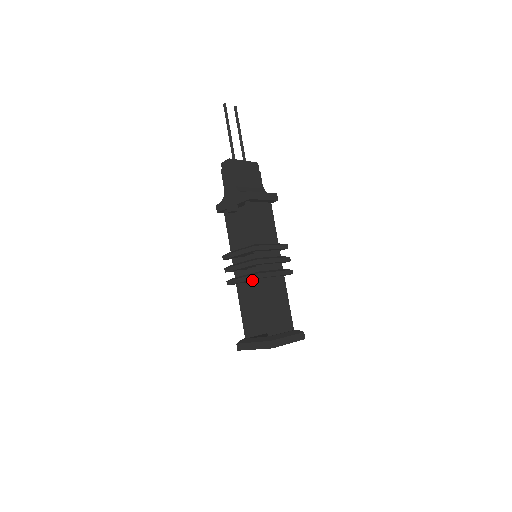
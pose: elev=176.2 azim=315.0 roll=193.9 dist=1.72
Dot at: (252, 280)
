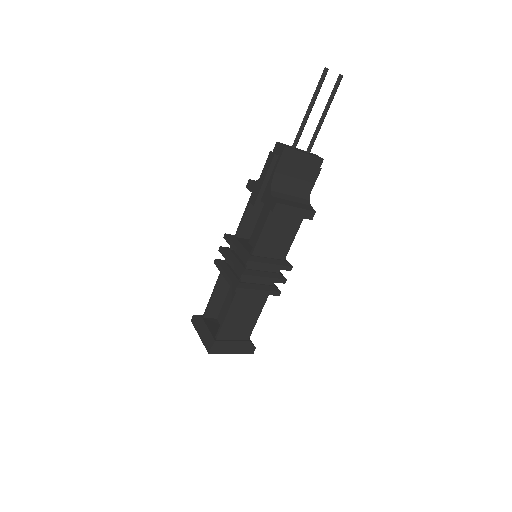
Dot at: occluded
